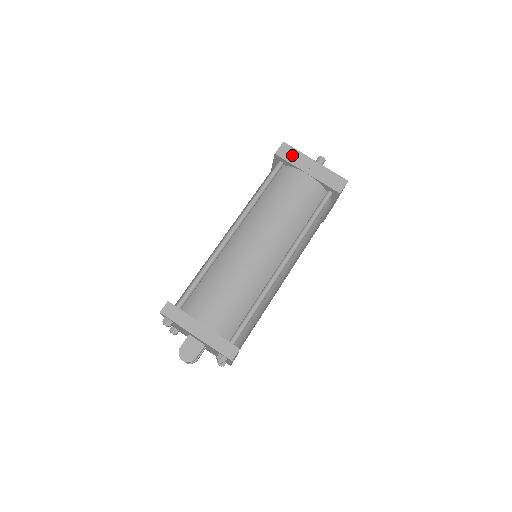
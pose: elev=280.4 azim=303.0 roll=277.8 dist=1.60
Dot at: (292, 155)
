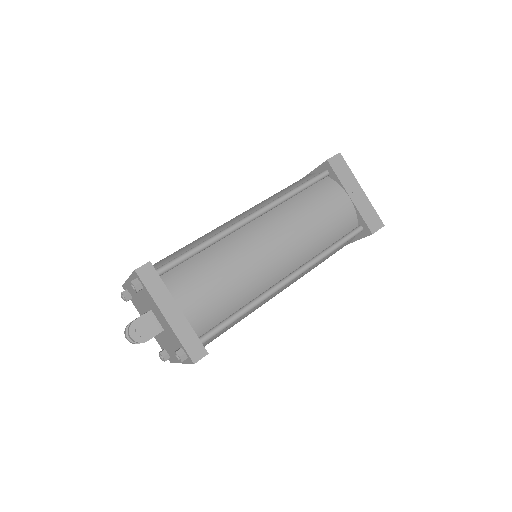
Dot at: (343, 170)
